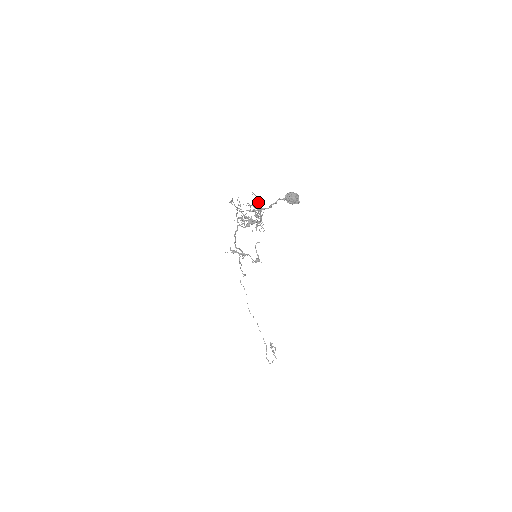
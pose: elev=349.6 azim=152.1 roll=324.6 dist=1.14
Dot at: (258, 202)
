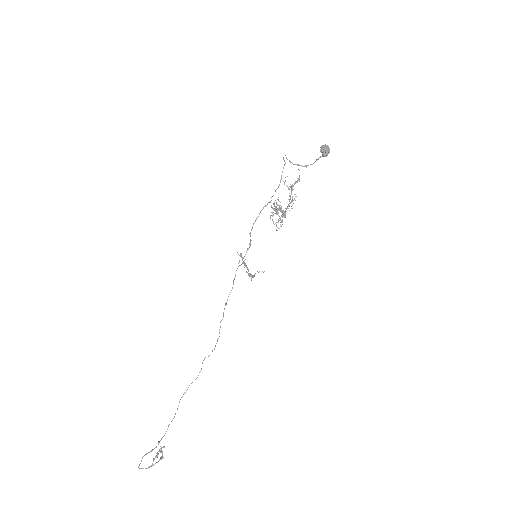
Dot at: (297, 181)
